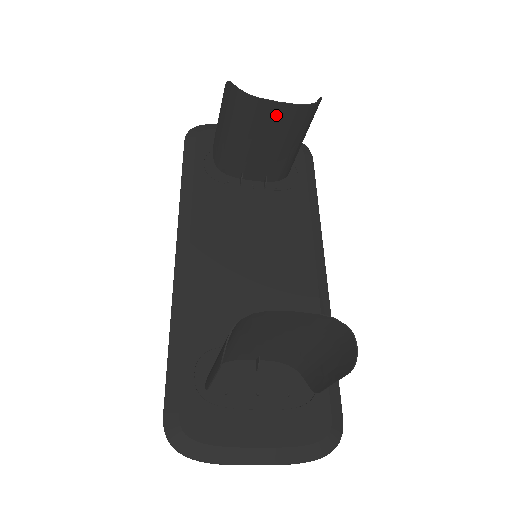
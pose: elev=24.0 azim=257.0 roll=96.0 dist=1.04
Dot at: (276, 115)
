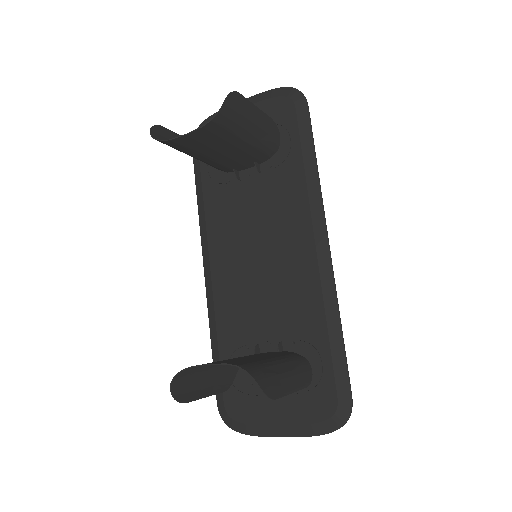
Dot at: (197, 140)
